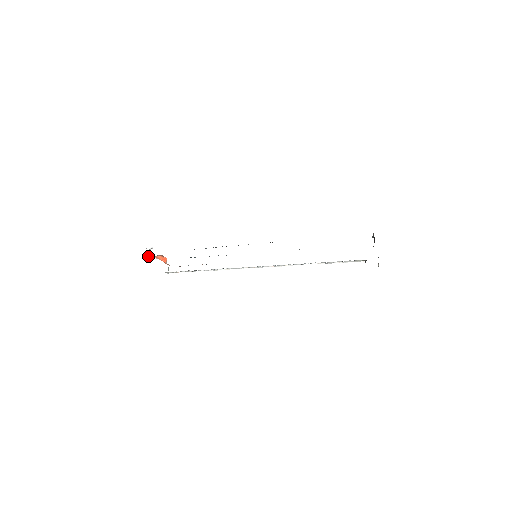
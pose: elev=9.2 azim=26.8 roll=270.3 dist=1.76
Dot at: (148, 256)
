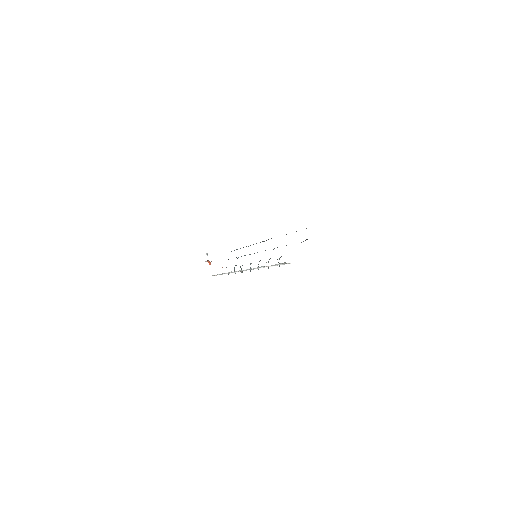
Dot at: occluded
